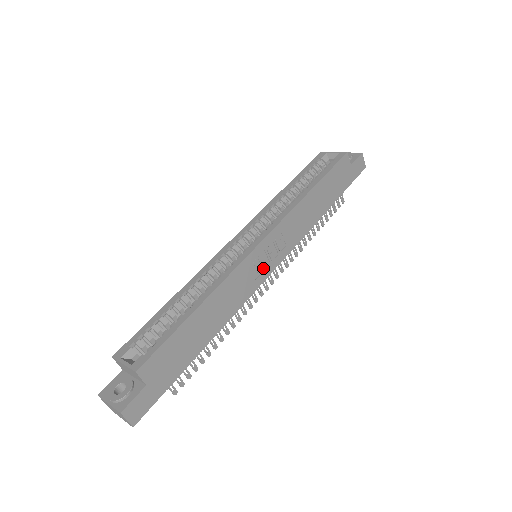
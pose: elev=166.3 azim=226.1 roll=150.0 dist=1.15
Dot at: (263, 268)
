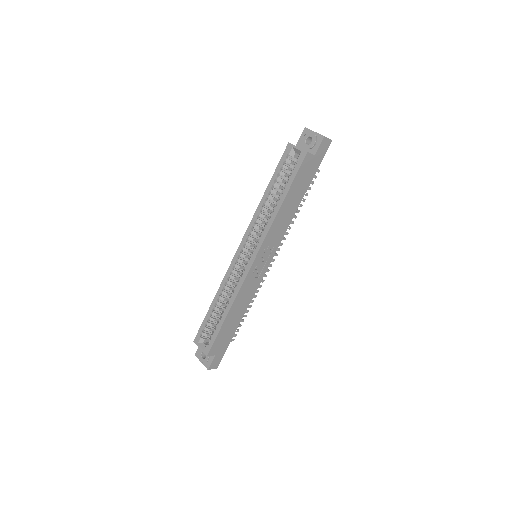
Dot at: (261, 269)
